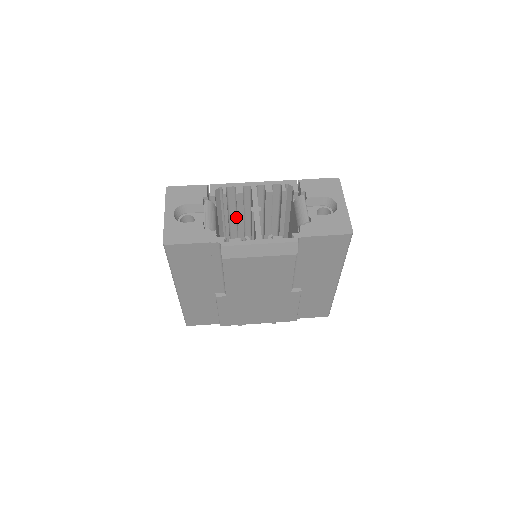
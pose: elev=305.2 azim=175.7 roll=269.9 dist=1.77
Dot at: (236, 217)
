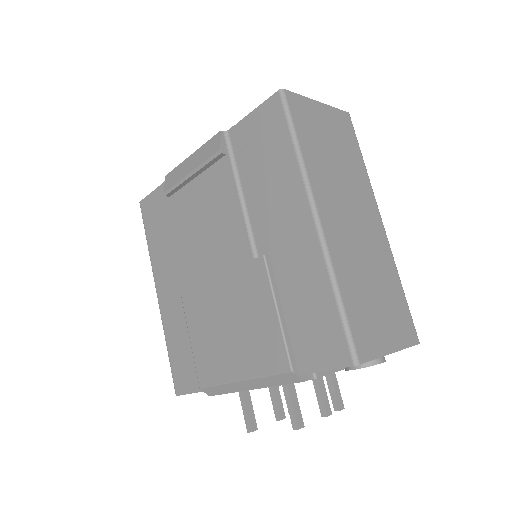
Dot at: occluded
